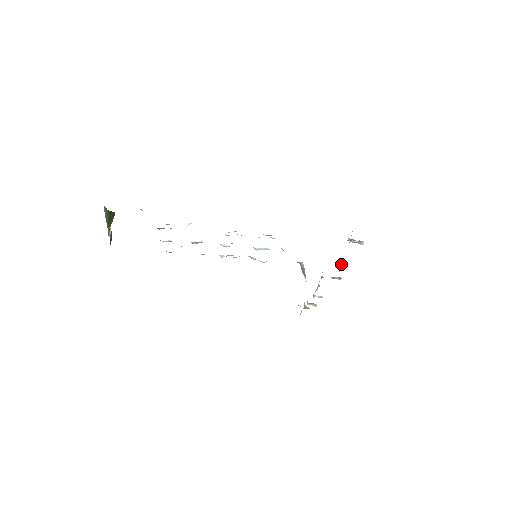
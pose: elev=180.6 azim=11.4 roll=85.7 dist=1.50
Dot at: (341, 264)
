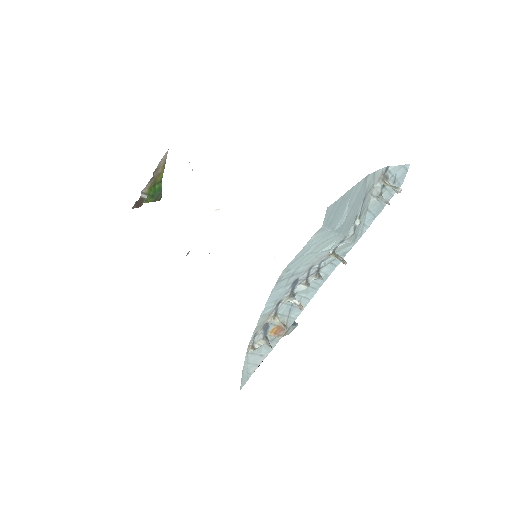
Dot at: (358, 223)
